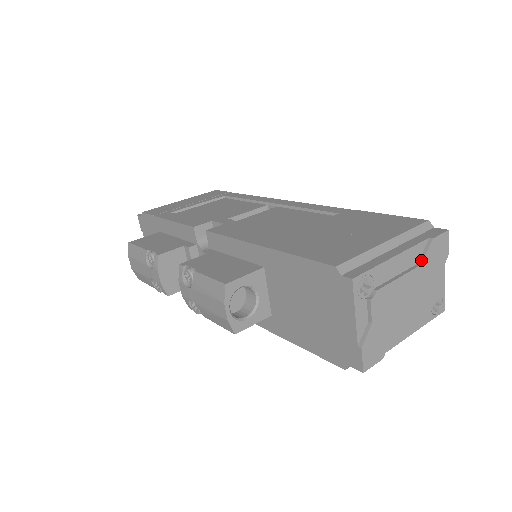
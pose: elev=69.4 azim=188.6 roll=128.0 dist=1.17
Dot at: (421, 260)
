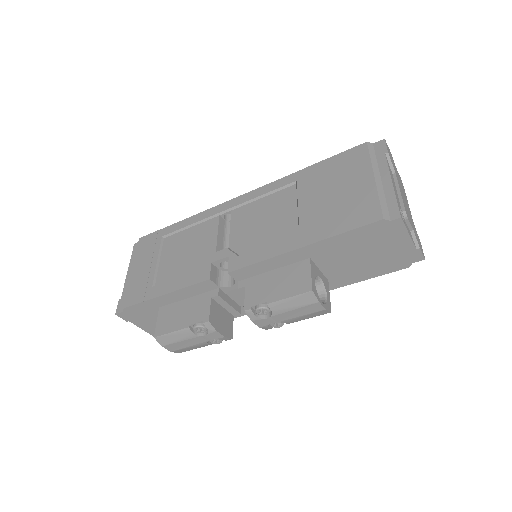
Dot at: (393, 171)
